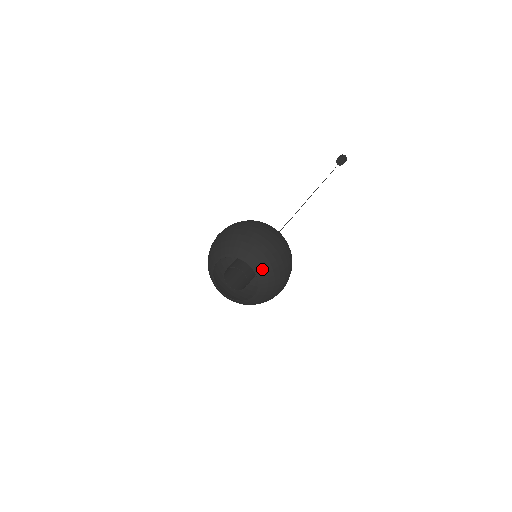
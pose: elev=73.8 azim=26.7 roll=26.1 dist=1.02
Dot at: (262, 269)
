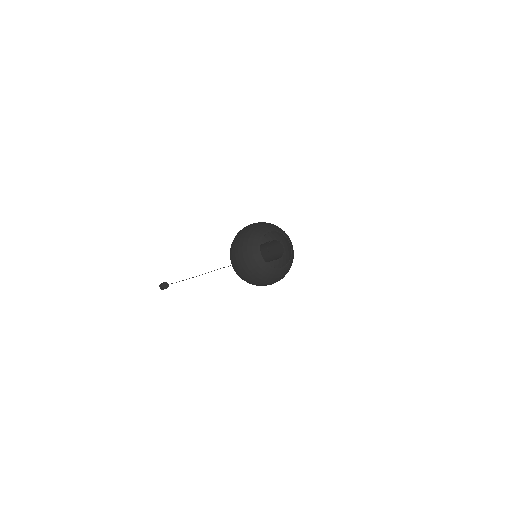
Dot at: (292, 246)
